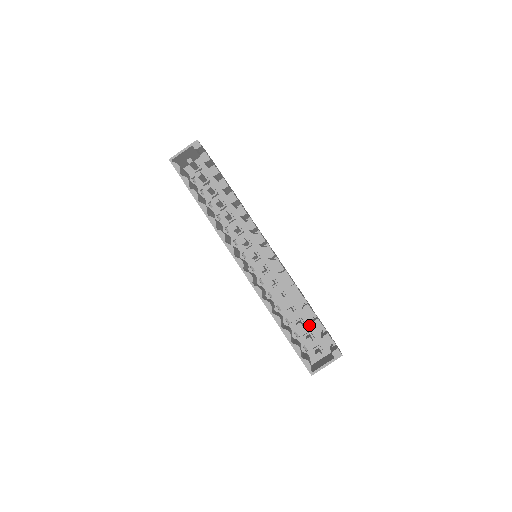
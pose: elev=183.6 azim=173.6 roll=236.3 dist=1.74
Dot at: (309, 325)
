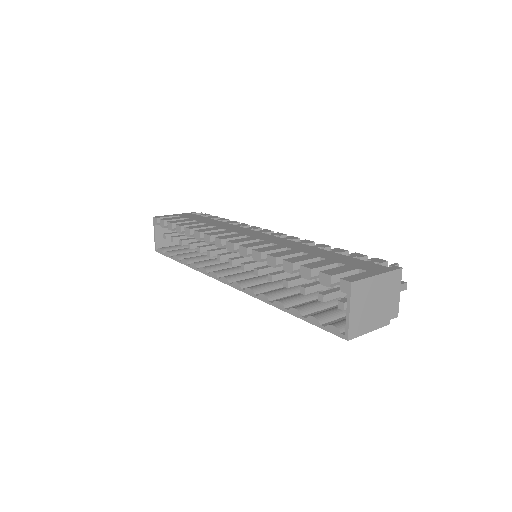
Dot at: occluded
